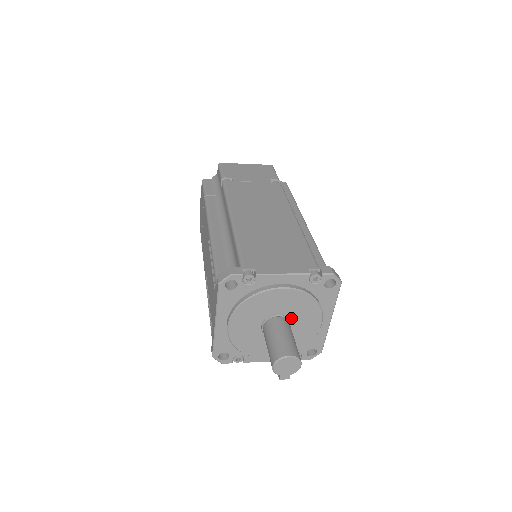
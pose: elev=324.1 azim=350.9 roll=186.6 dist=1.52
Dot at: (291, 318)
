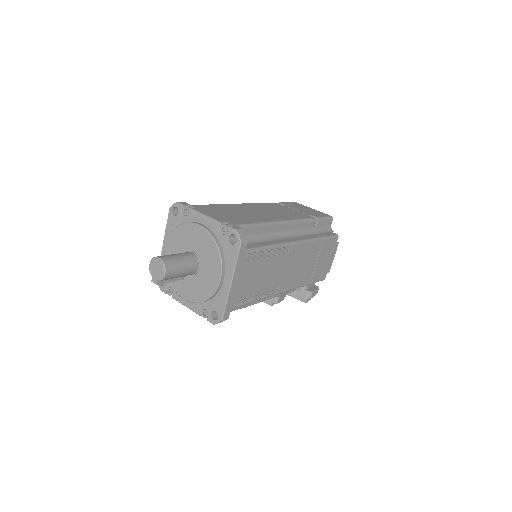
Dot at: (201, 260)
